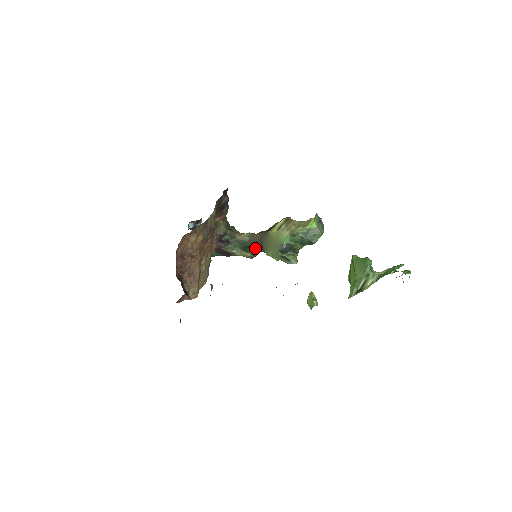
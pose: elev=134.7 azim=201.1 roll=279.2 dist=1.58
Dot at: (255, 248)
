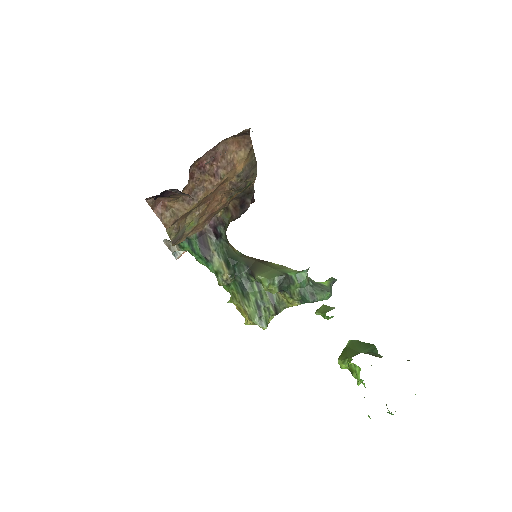
Dot at: (237, 271)
